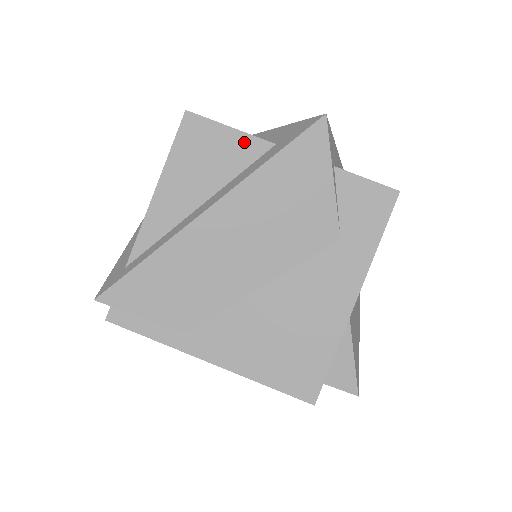
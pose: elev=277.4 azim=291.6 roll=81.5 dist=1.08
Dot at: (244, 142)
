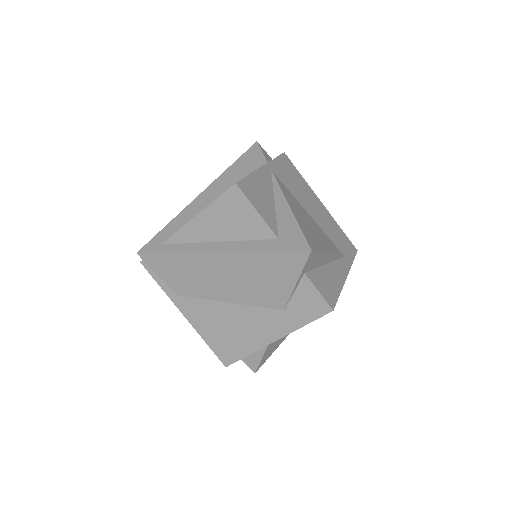
Dot at: (260, 225)
